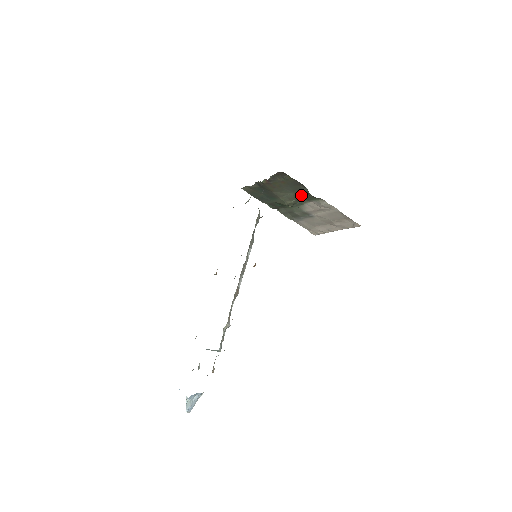
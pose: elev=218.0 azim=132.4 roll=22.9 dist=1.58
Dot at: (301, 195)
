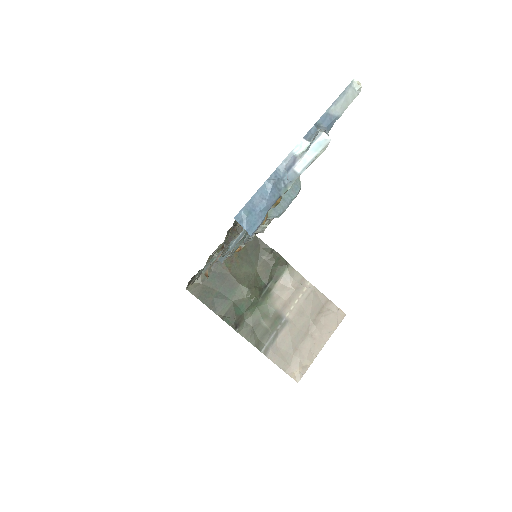
Dot at: (265, 270)
